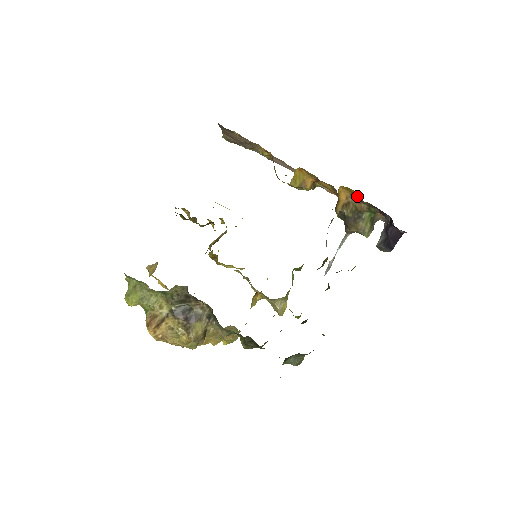
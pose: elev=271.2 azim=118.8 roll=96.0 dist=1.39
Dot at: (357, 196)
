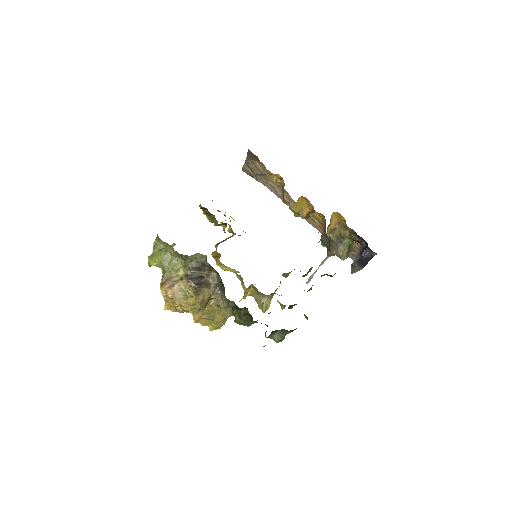
Dot at: (343, 223)
